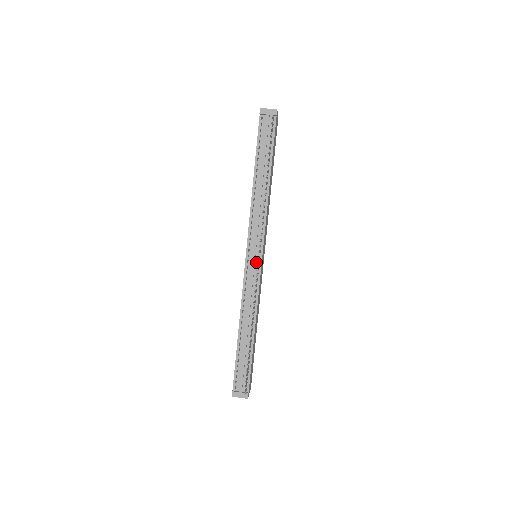
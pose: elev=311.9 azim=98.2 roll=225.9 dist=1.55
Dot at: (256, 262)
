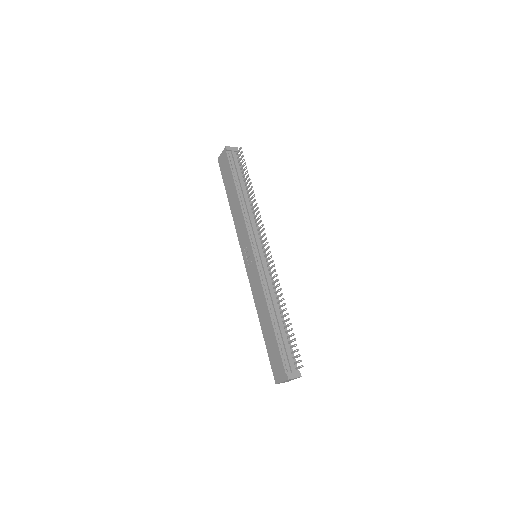
Dot at: (262, 256)
